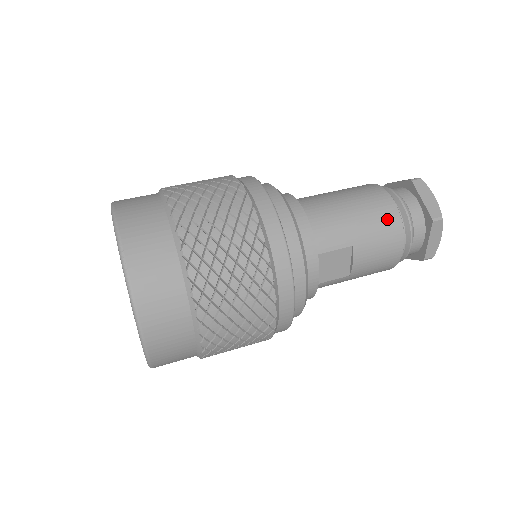
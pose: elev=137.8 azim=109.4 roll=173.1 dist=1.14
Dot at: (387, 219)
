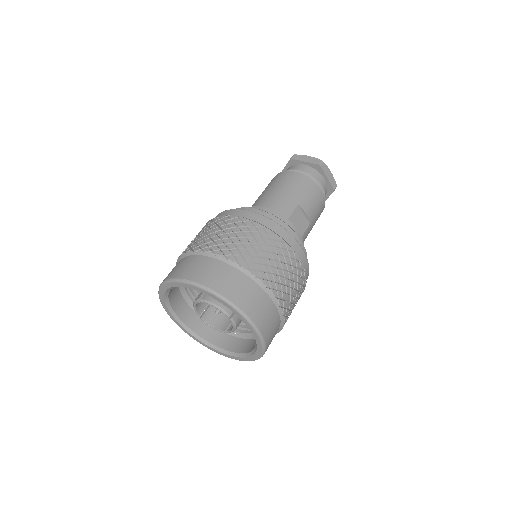
Dot at: (300, 181)
